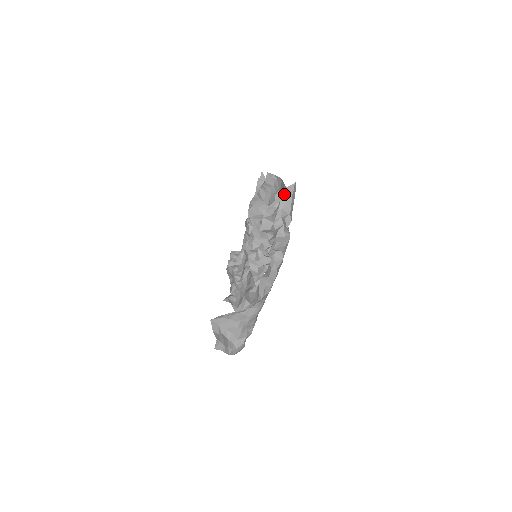
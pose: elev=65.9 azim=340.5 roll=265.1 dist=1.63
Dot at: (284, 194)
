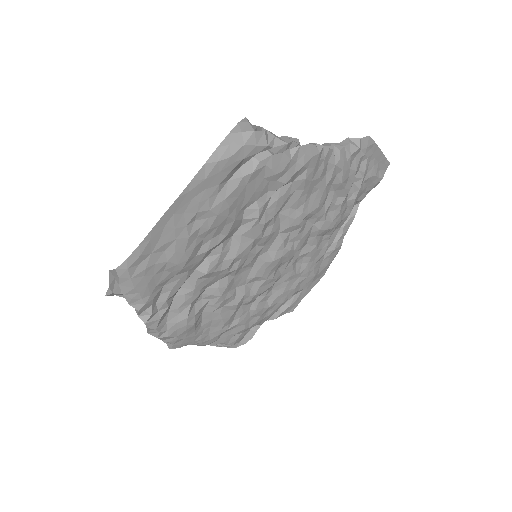
Dot at: (115, 277)
